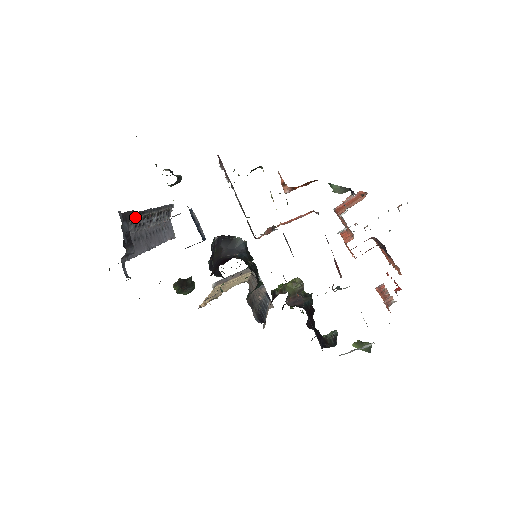
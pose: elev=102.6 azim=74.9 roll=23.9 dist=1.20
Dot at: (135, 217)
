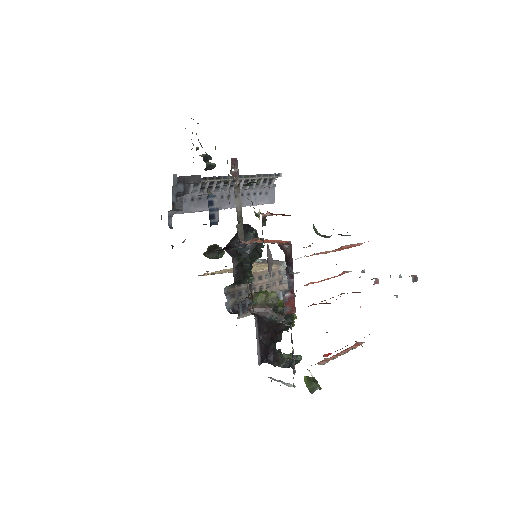
Dot at: (201, 181)
